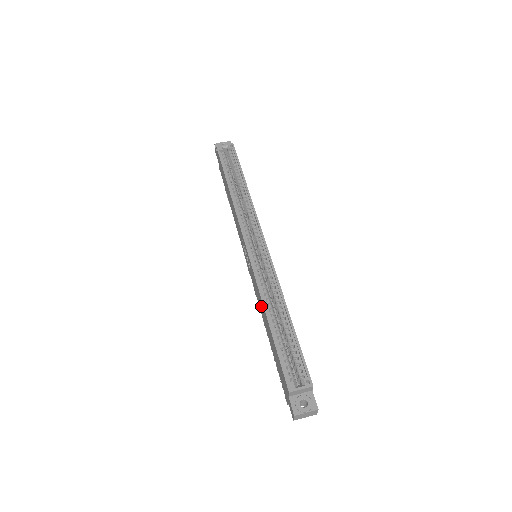
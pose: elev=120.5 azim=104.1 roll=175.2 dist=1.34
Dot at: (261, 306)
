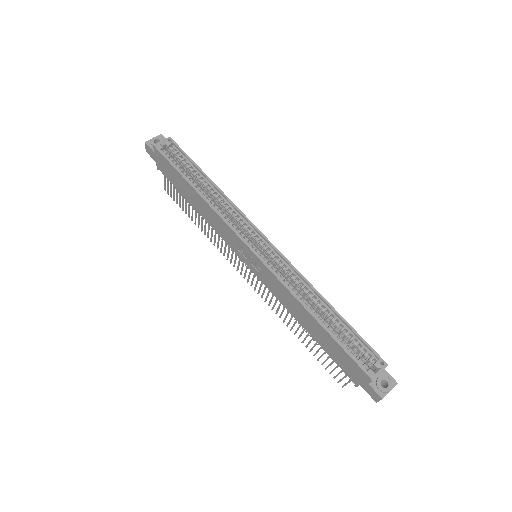
Dot at: (294, 307)
